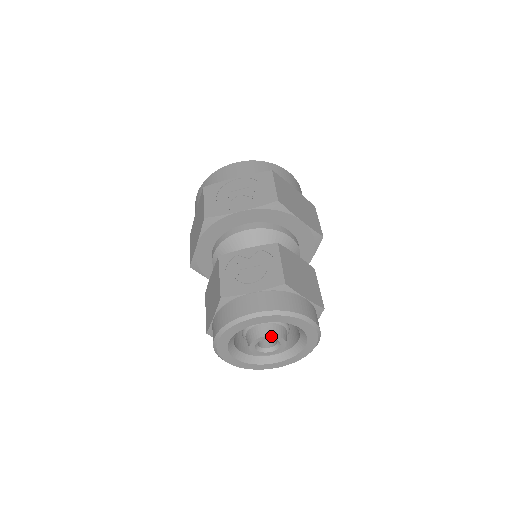
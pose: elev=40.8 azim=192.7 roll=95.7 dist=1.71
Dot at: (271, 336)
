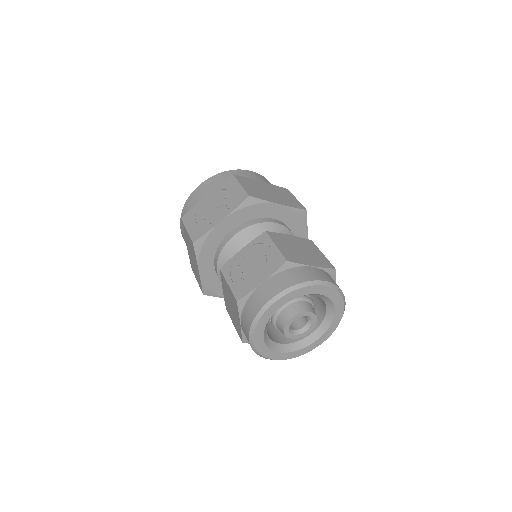
Dot at: (298, 314)
